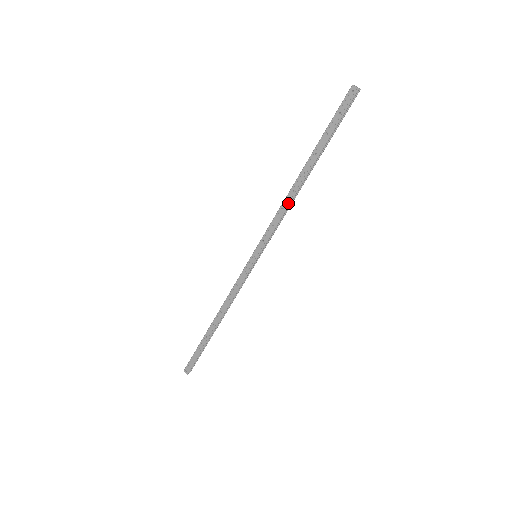
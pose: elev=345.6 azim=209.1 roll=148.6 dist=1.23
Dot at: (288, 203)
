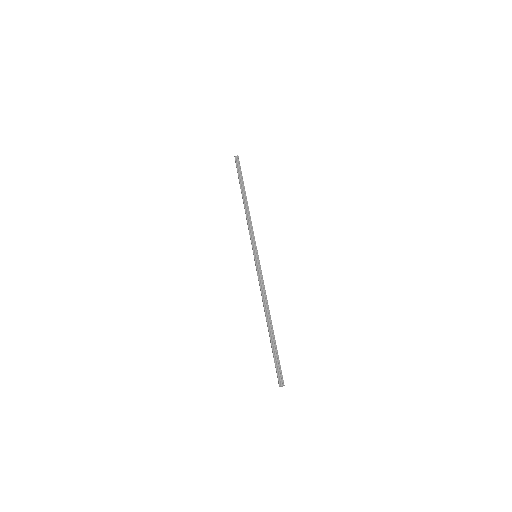
Dot at: (262, 300)
